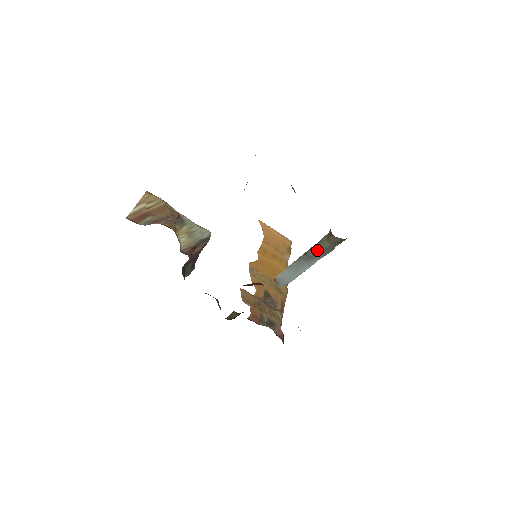
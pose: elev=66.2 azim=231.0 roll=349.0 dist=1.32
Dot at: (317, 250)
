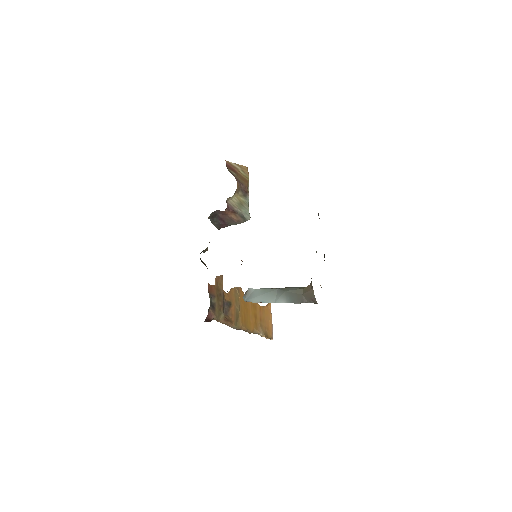
Dot at: (292, 290)
